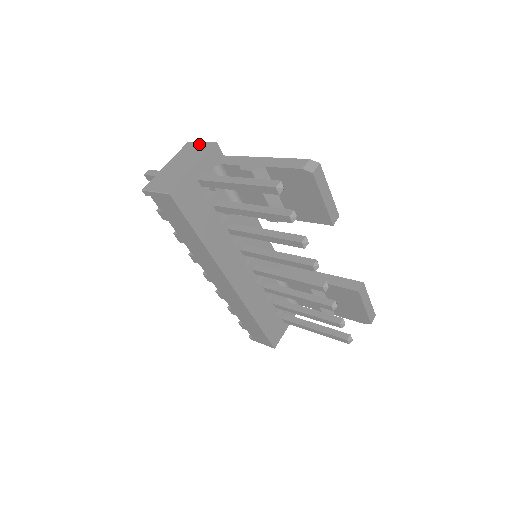
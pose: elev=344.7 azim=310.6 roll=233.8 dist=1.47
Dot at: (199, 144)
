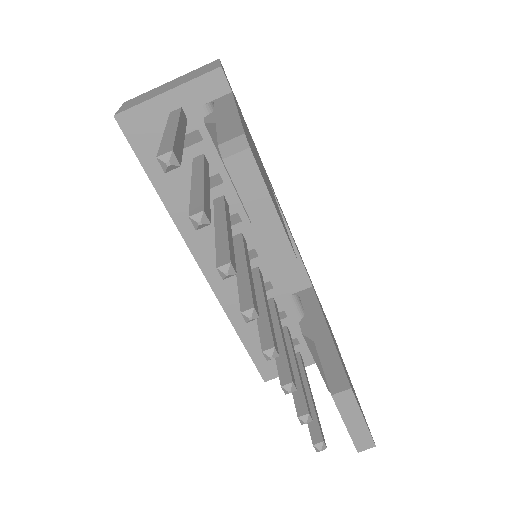
Dot at: (214, 64)
